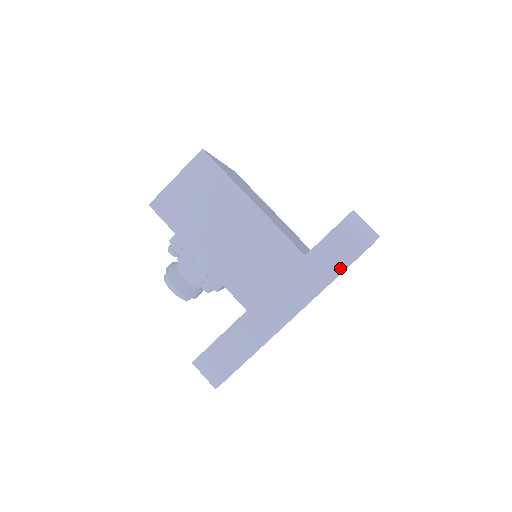
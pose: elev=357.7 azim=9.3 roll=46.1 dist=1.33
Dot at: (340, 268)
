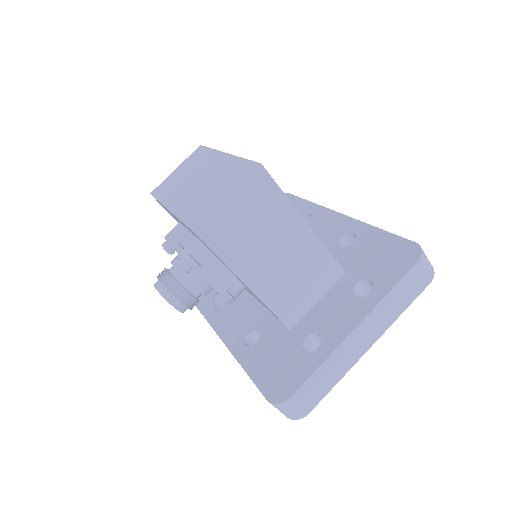
Dot at: (411, 300)
